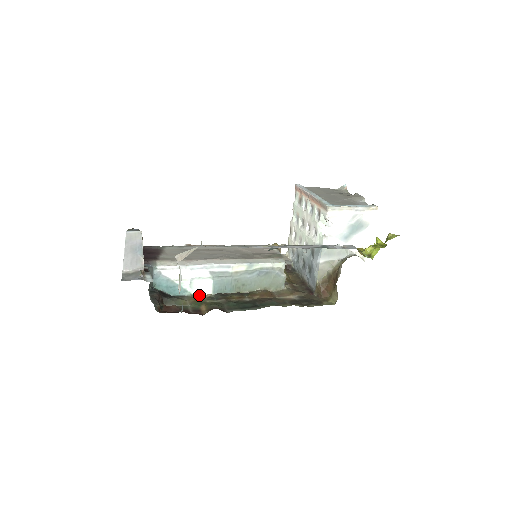
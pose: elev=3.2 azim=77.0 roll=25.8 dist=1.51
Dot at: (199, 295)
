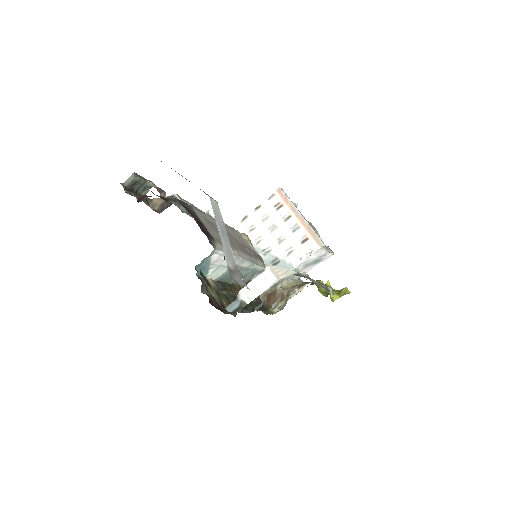
Dot at: (210, 280)
